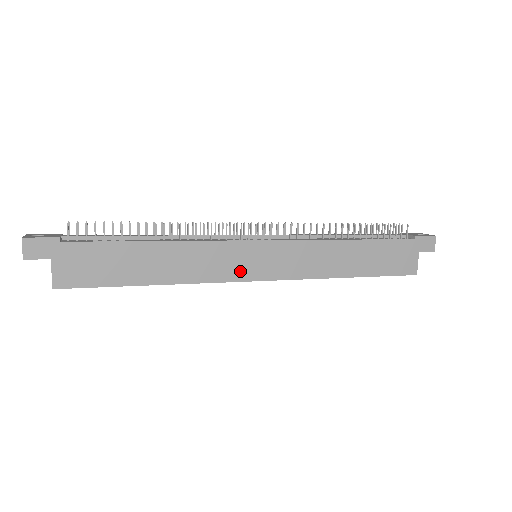
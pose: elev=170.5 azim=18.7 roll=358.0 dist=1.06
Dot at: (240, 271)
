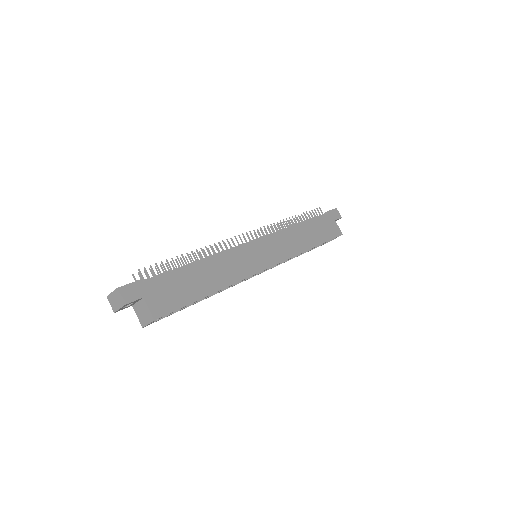
Dot at: (256, 265)
